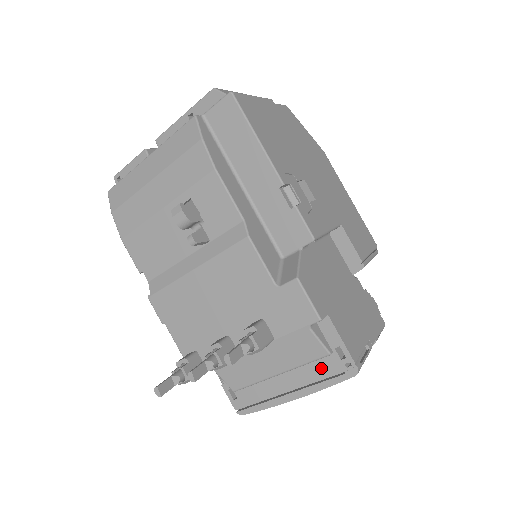
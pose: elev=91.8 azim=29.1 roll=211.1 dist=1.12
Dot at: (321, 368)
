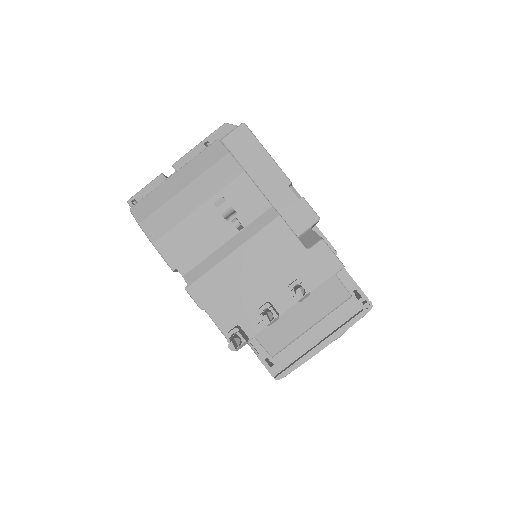
Dot at: (344, 312)
